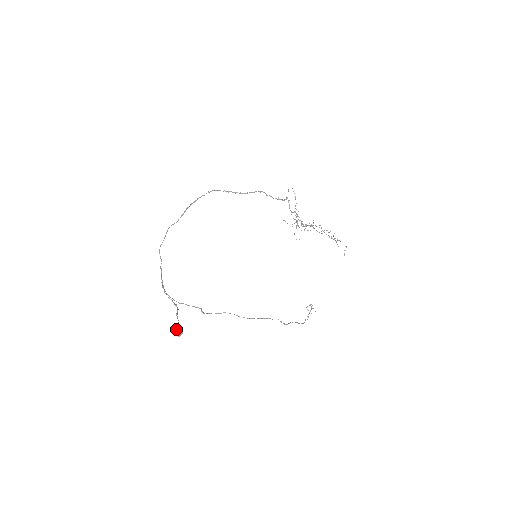
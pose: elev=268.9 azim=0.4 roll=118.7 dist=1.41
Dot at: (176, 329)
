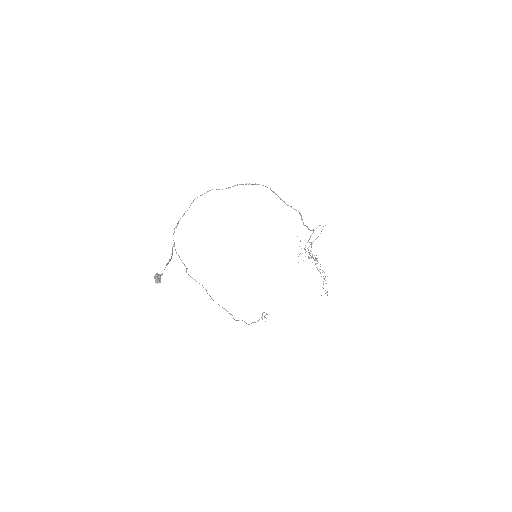
Dot at: (158, 277)
